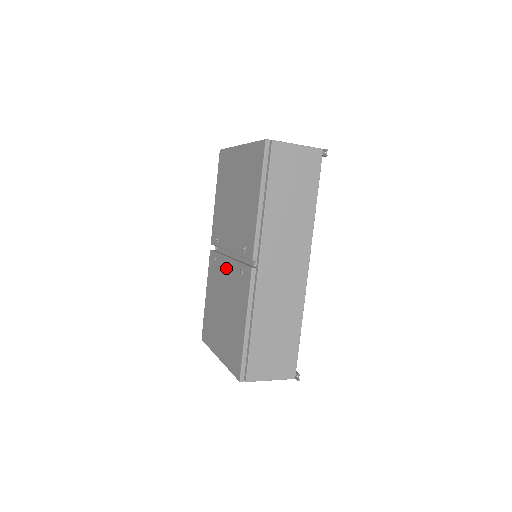
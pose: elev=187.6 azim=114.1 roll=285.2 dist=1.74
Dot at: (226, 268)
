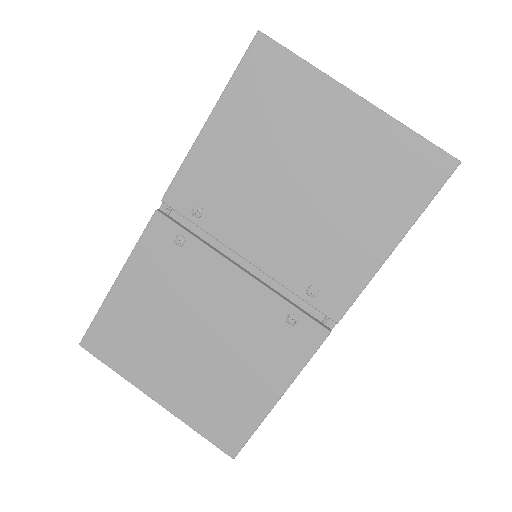
Dot at: (228, 283)
